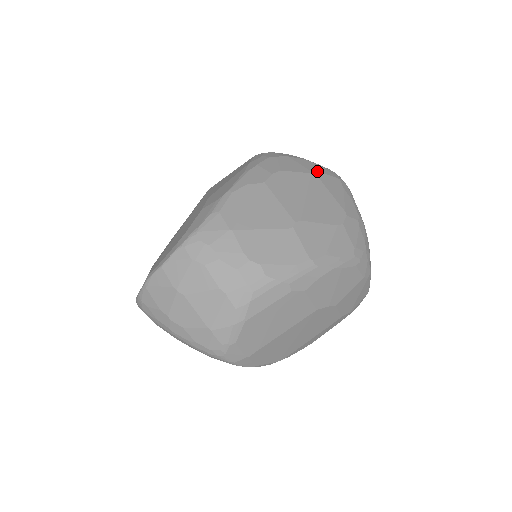
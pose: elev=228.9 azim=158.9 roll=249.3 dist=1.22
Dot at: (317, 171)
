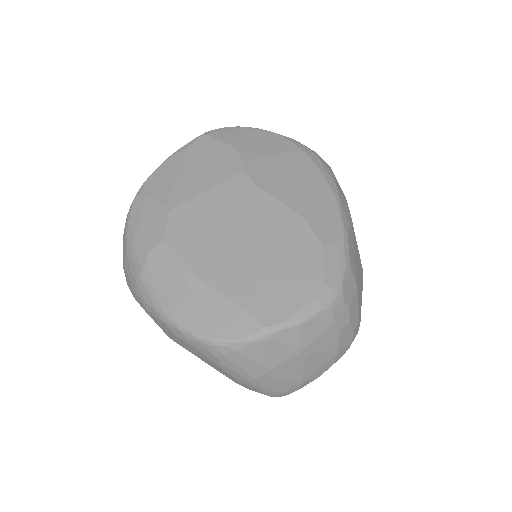
Dot at: occluded
